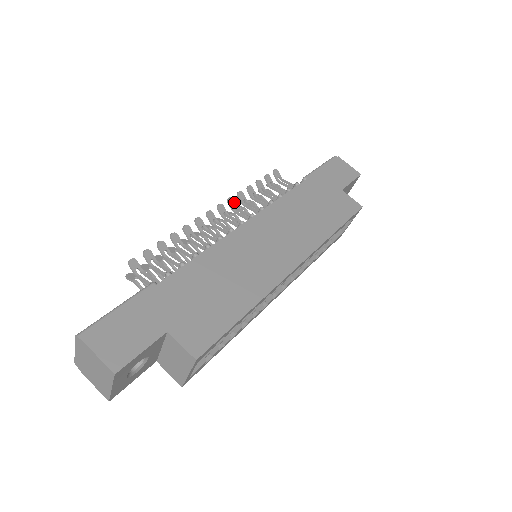
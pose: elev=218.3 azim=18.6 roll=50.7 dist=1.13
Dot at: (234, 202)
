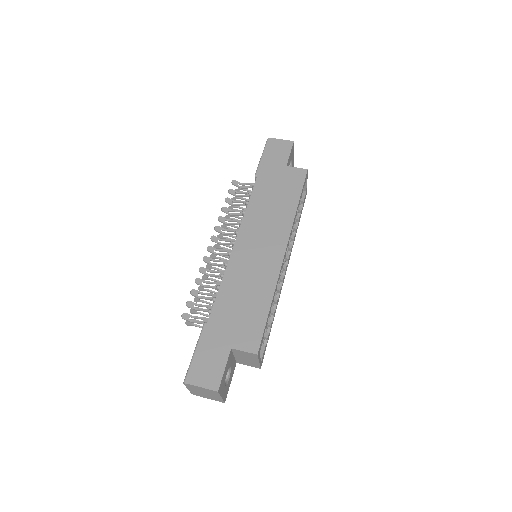
Dot at: (220, 228)
